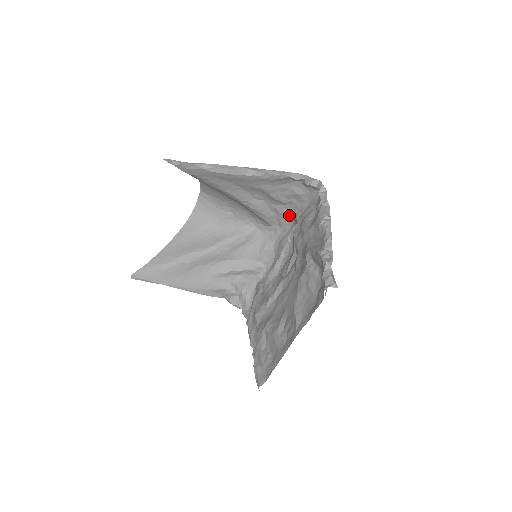
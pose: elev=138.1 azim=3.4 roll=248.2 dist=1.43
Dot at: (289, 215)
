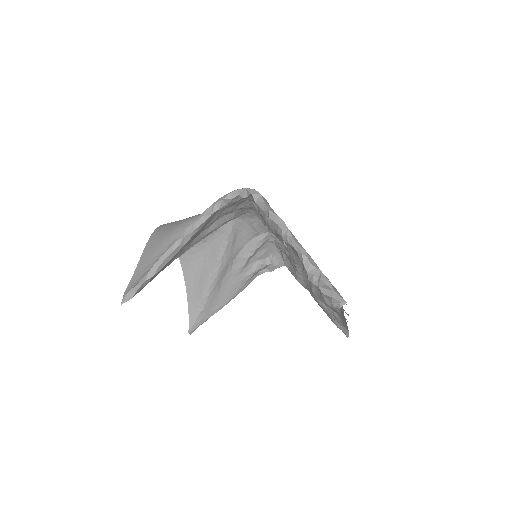
Dot at: (248, 204)
